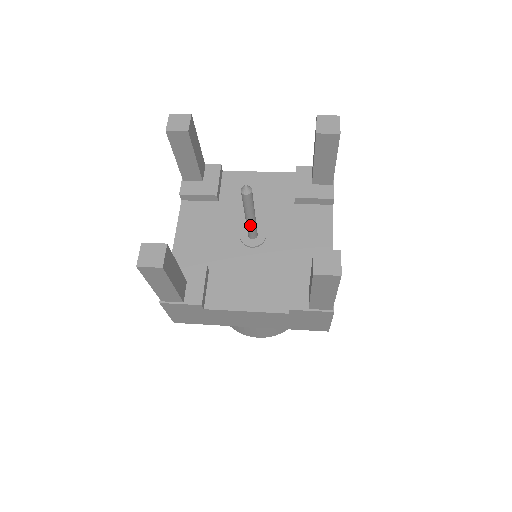
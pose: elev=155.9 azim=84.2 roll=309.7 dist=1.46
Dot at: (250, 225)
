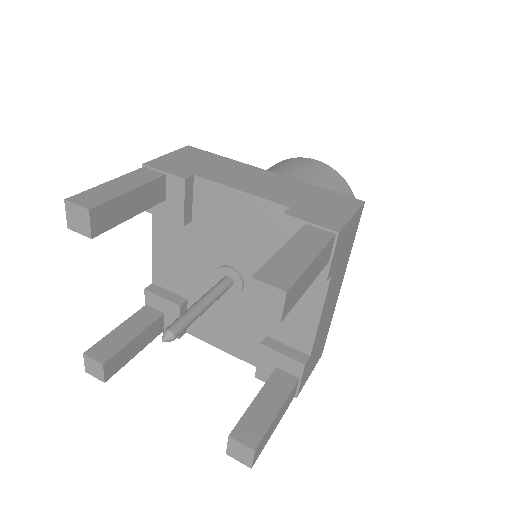
Dot at: occluded
